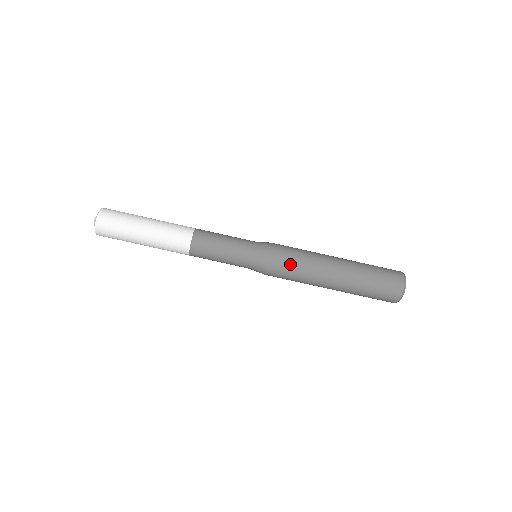
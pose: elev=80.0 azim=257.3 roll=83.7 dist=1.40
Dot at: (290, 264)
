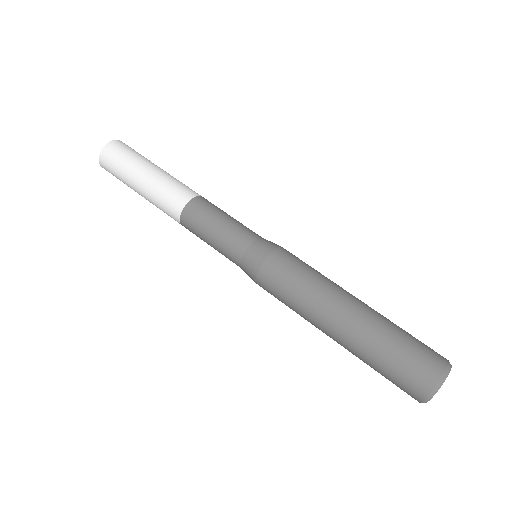
Dot at: (300, 264)
